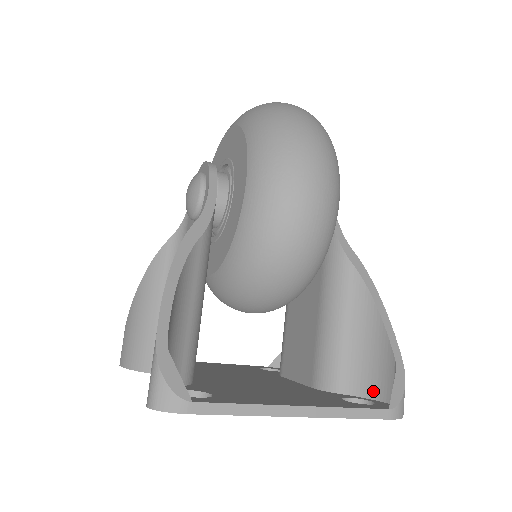
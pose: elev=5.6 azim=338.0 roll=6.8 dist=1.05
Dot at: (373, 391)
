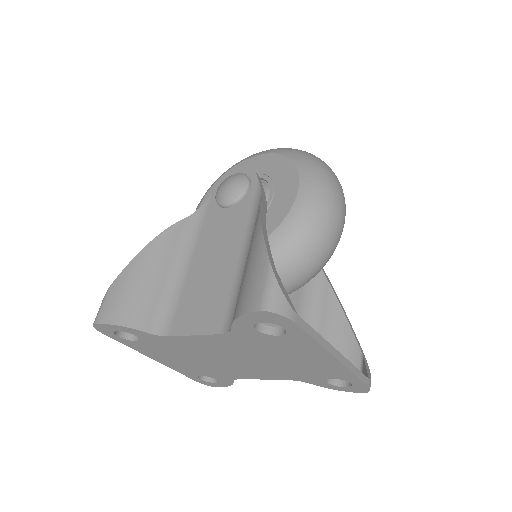
Dot at: occluded
